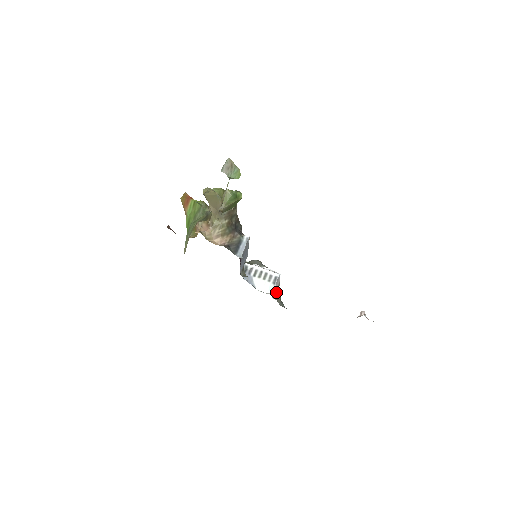
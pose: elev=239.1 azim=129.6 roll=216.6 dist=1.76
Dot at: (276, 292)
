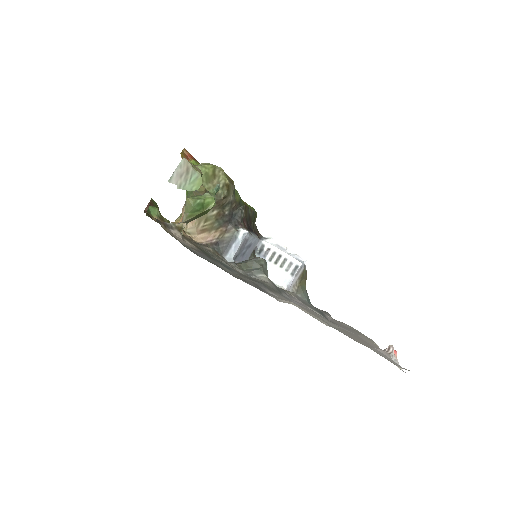
Dot at: (296, 282)
